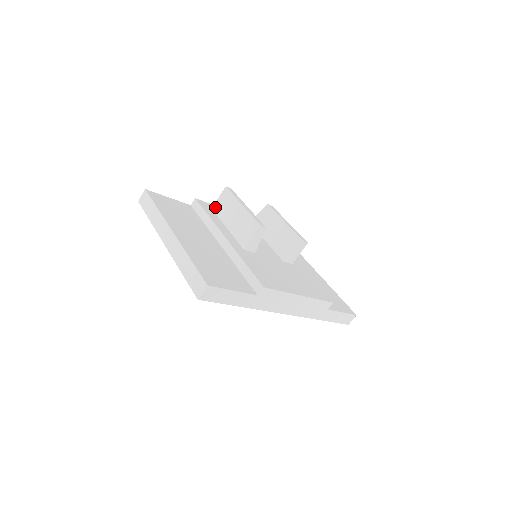
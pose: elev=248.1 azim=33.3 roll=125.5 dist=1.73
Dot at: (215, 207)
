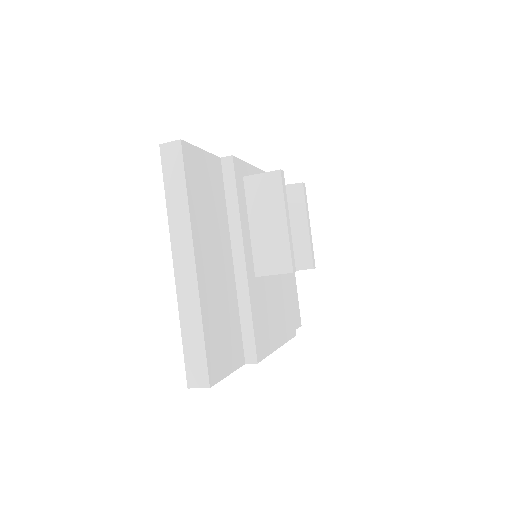
Dot at: (249, 181)
